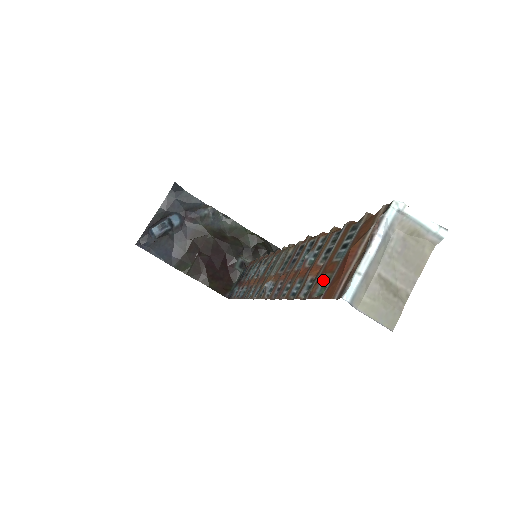
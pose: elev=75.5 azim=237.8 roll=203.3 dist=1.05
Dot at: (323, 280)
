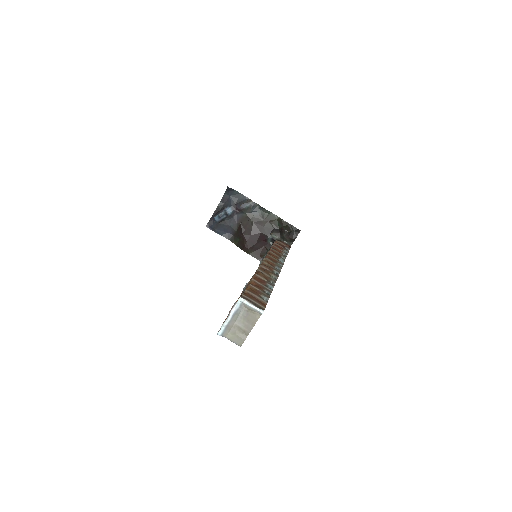
Dot at: occluded
